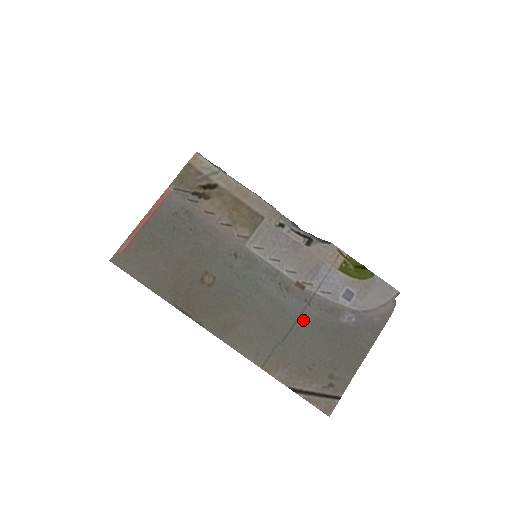
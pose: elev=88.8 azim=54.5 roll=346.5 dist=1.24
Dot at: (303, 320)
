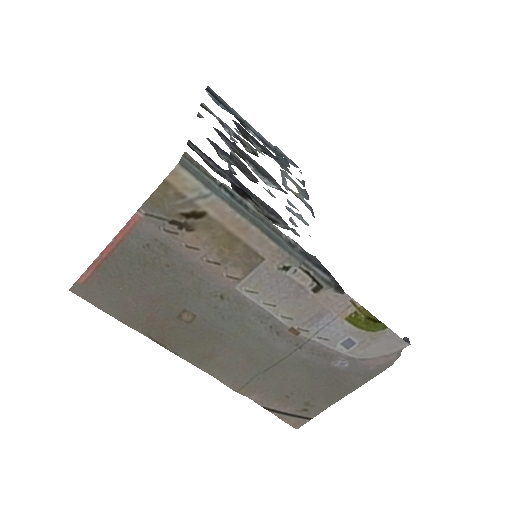
Dot at: (290, 360)
